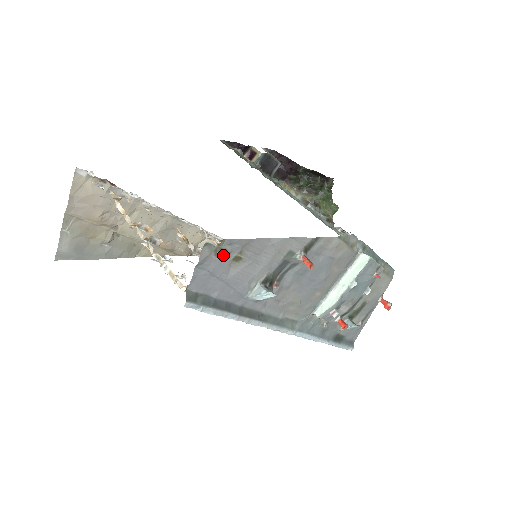
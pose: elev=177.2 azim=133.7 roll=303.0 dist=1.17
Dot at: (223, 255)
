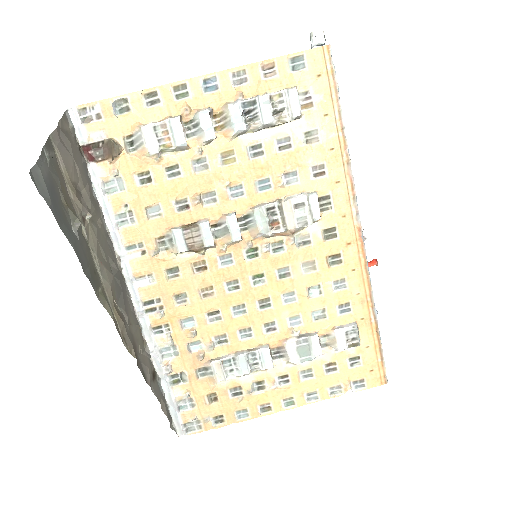
Dot at: occluded
